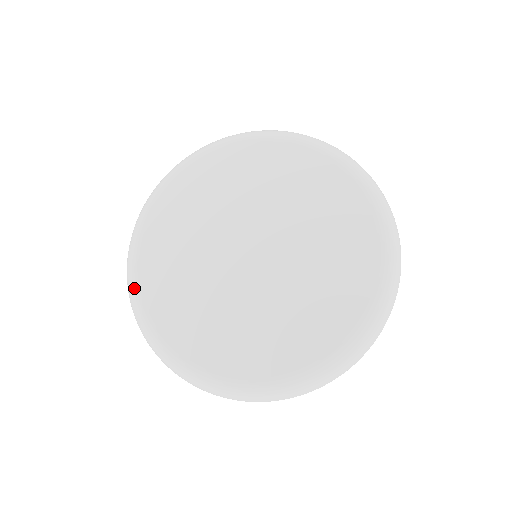
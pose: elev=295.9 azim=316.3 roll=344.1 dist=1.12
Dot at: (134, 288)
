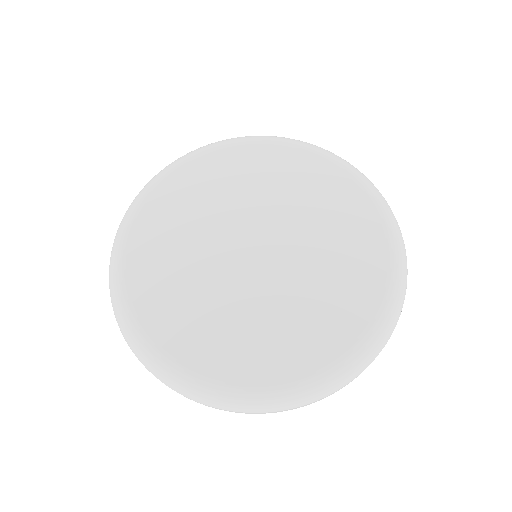
Dot at: (194, 380)
